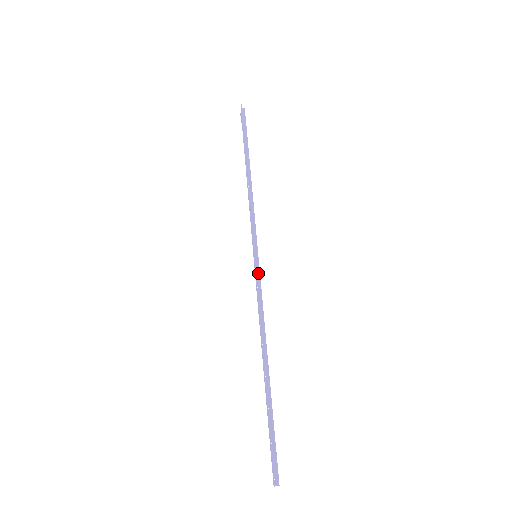
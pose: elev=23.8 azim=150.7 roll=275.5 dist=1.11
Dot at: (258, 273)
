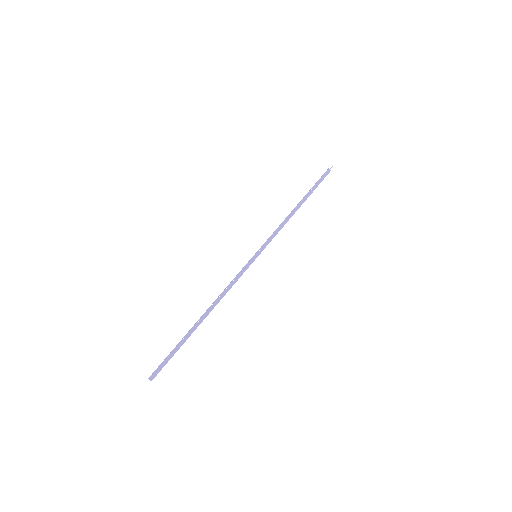
Dot at: (248, 266)
